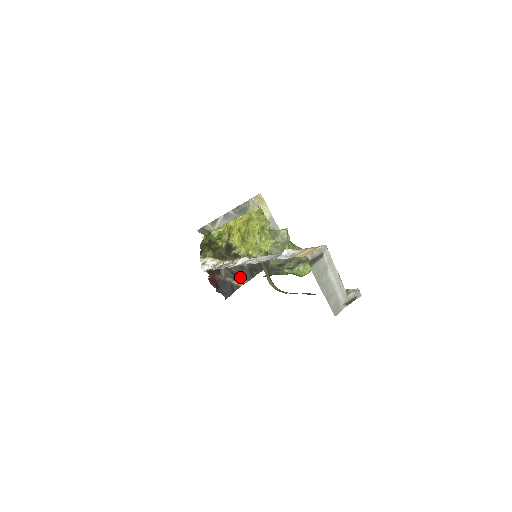
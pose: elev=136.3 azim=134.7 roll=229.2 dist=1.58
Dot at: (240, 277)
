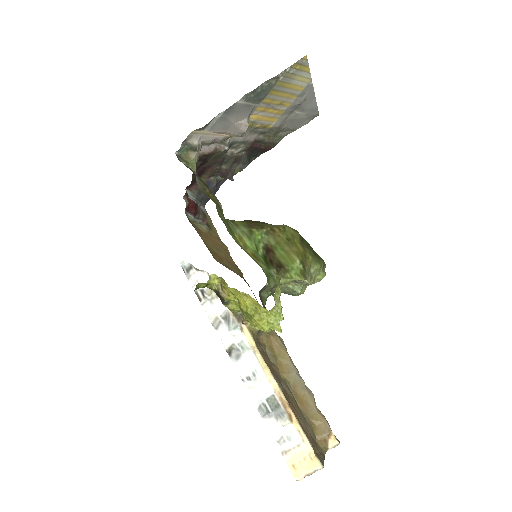
Dot at: (231, 175)
